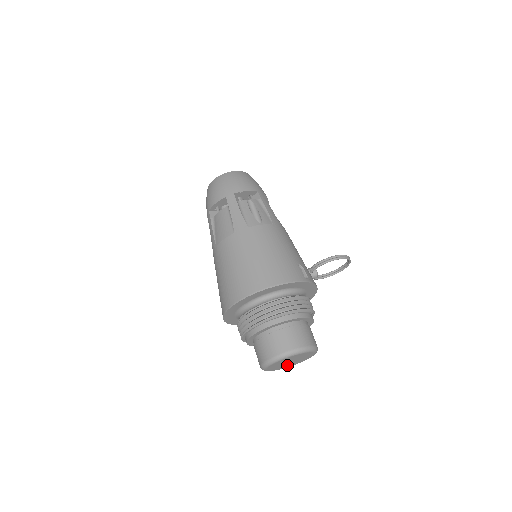
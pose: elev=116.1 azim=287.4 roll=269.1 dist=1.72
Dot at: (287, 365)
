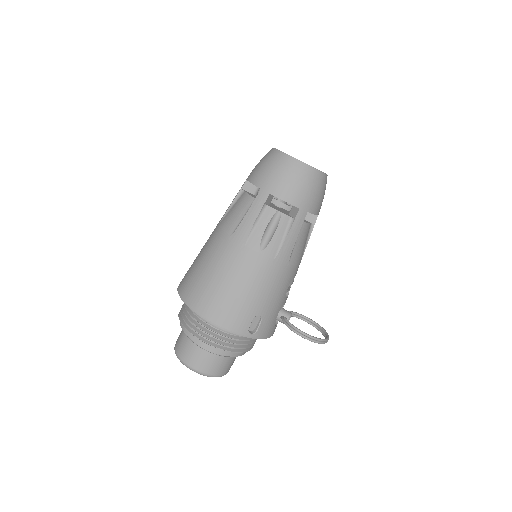
Dot at: occluded
